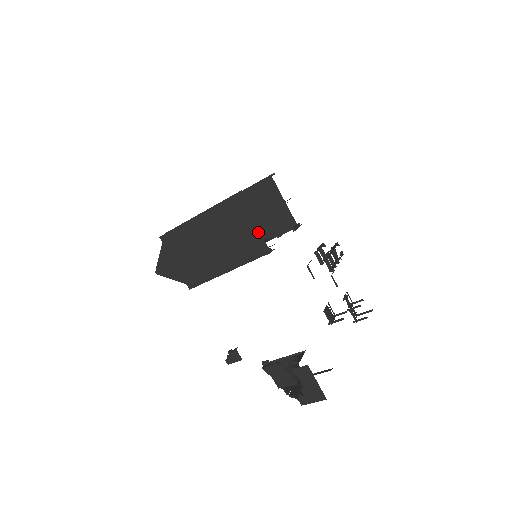
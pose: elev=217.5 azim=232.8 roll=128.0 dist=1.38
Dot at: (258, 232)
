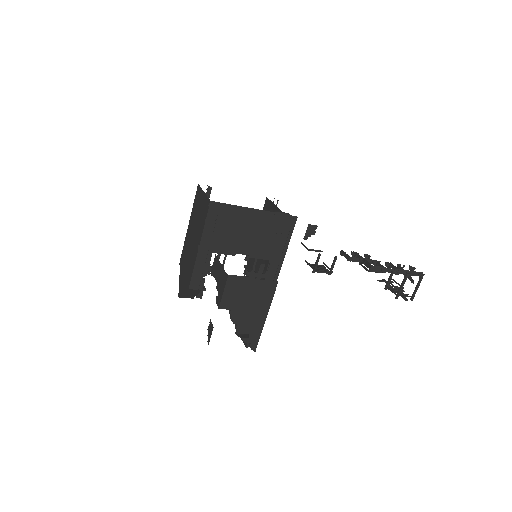
Dot at: (205, 196)
